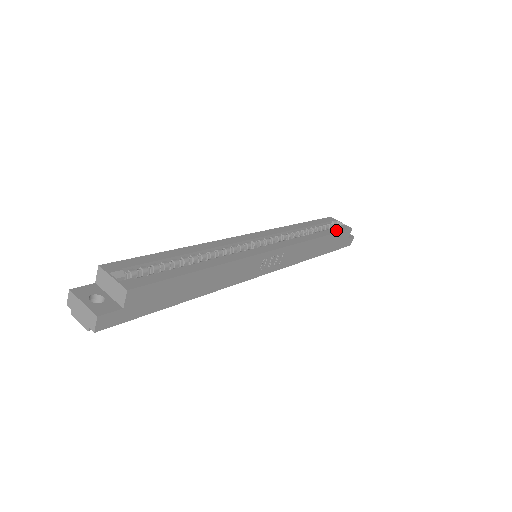
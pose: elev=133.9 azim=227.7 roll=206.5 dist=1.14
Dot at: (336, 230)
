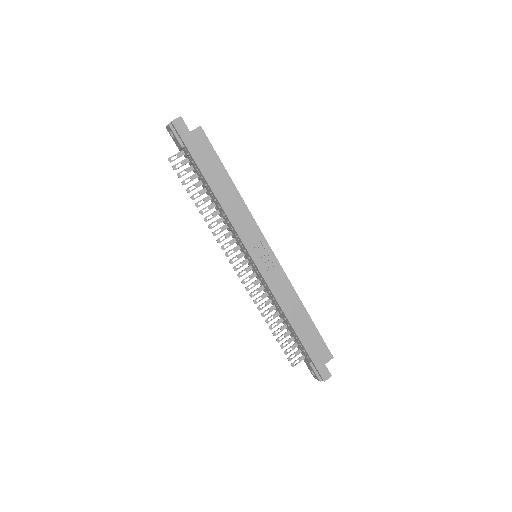
Dot at: (320, 335)
